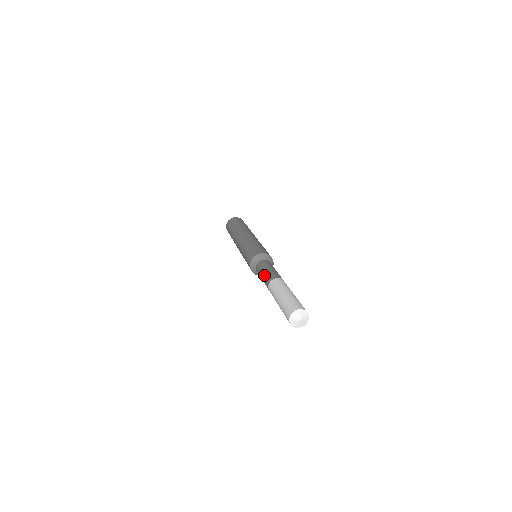
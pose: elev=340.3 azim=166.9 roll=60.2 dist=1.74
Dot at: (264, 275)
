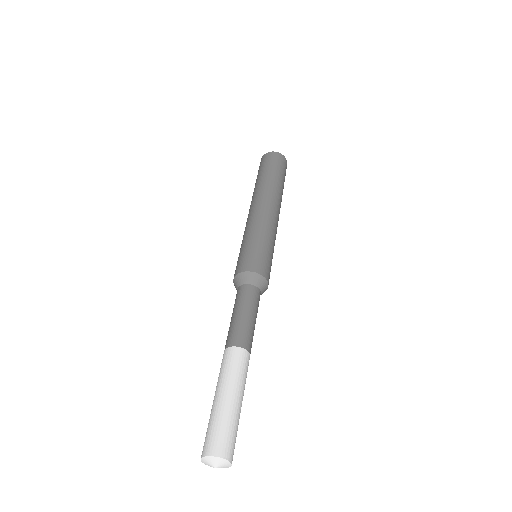
Dot at: (232, 322)
